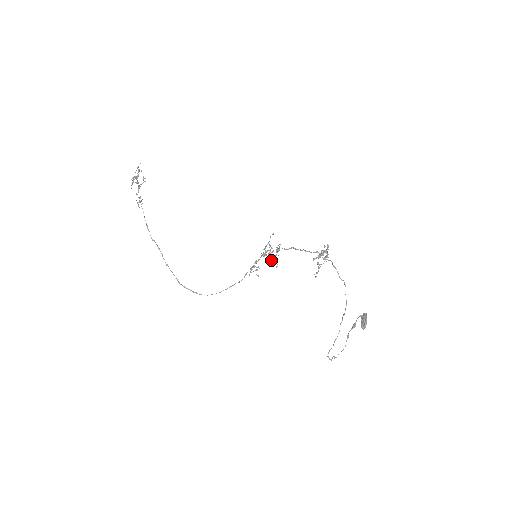
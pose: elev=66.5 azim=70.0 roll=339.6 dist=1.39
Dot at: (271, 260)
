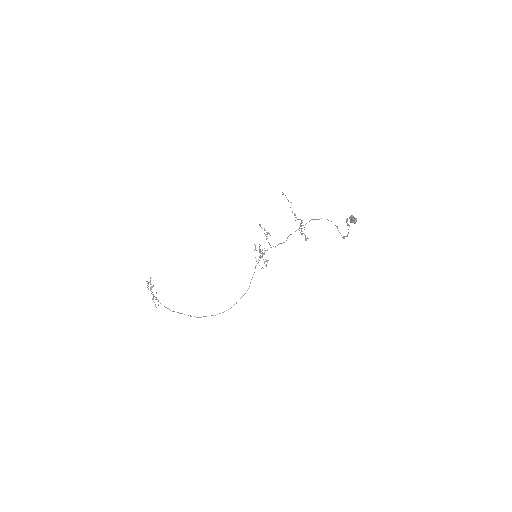
Dot at: (262, 228)
